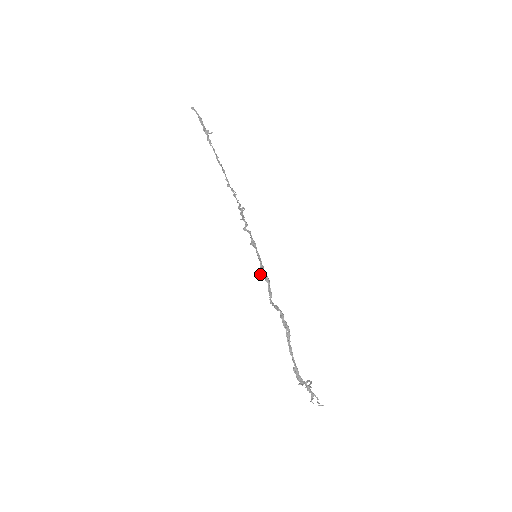
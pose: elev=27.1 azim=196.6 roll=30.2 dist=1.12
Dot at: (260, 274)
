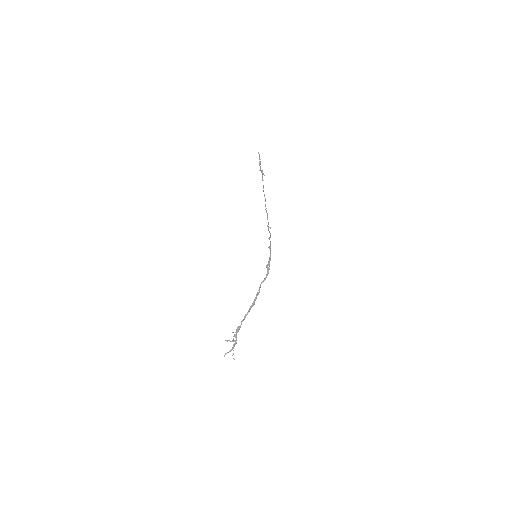
Dot at: (266, 265)
